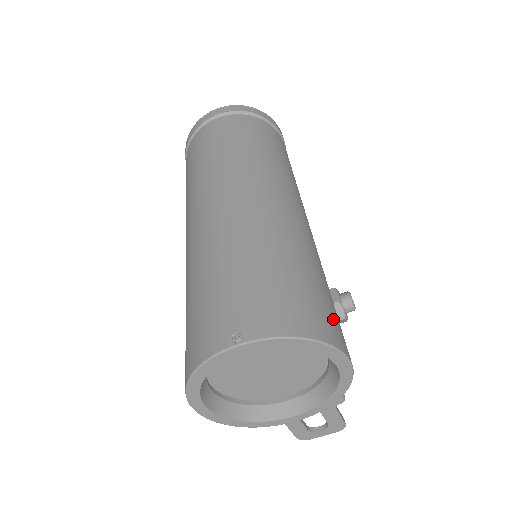
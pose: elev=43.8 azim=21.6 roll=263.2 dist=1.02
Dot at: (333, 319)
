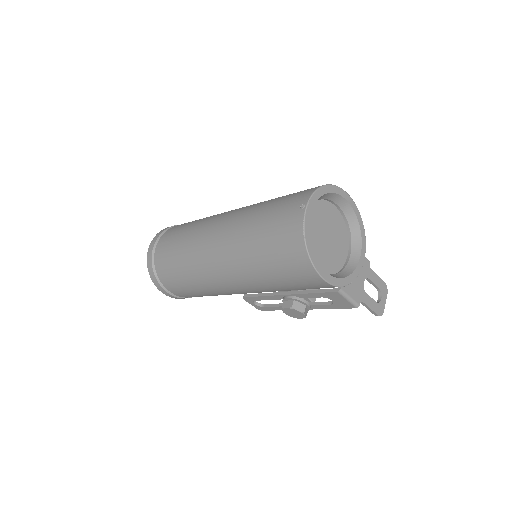
Dot at: occluded
